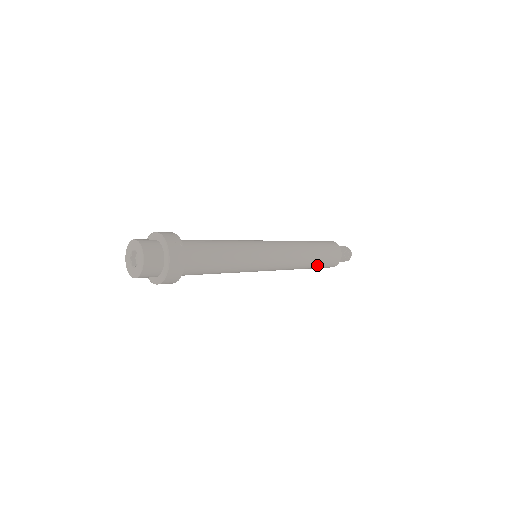
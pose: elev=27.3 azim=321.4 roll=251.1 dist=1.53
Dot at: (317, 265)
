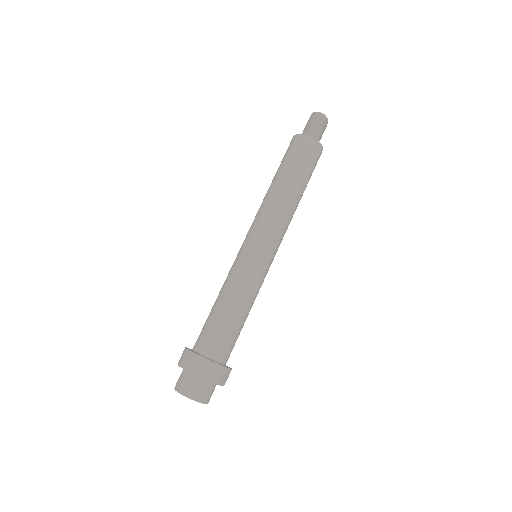
Dot at: occluded
